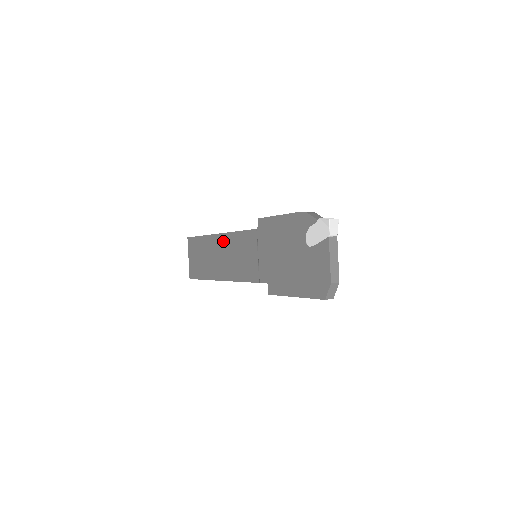
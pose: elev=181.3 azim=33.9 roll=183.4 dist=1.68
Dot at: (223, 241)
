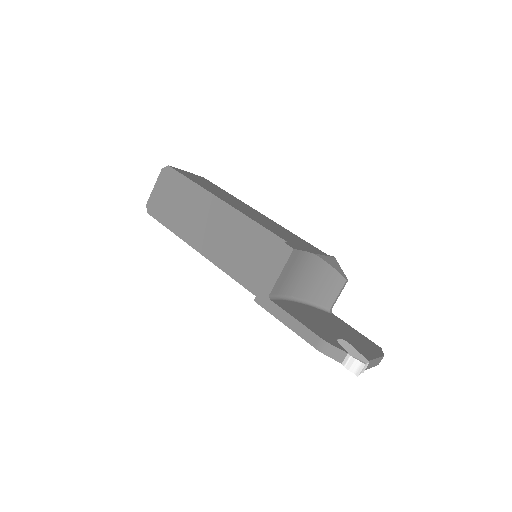
Dot at: occluded
